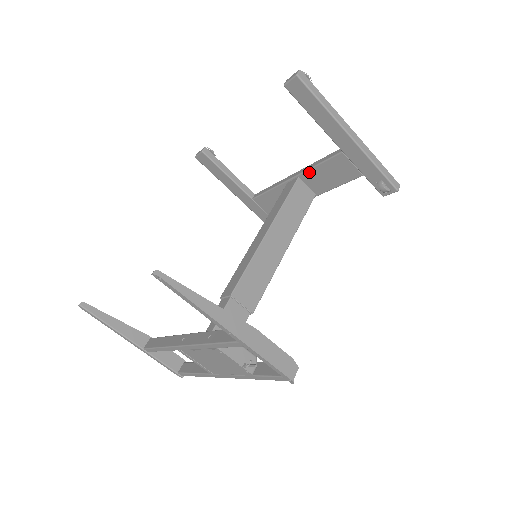
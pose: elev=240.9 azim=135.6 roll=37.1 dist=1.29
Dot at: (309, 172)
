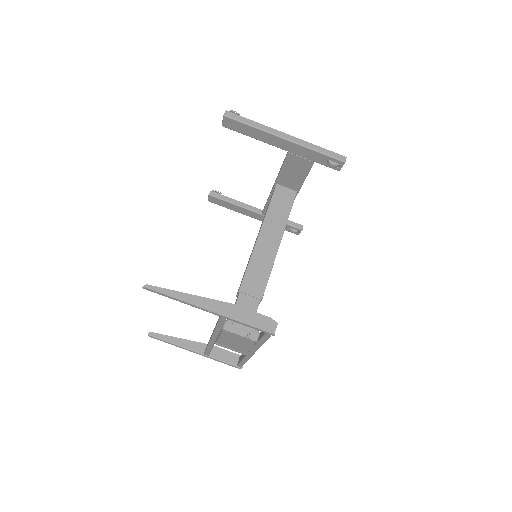
Dot at: (280, 177)
